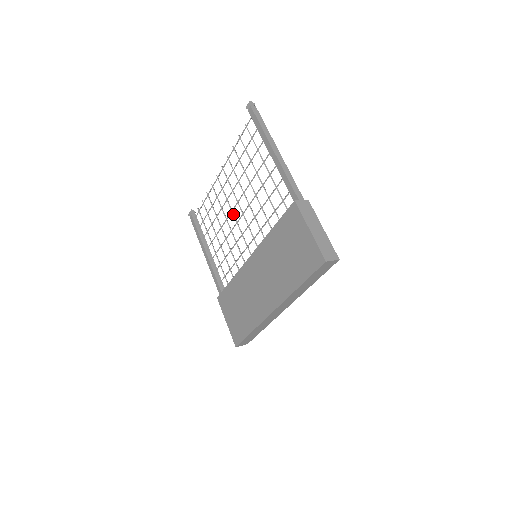
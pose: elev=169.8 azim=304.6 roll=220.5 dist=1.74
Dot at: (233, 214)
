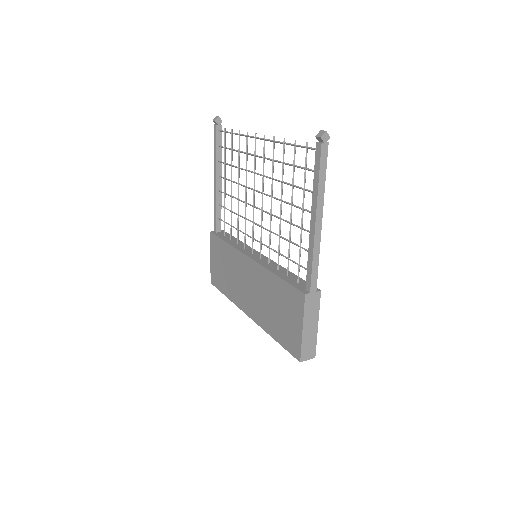
Dot at: (254, 195)
